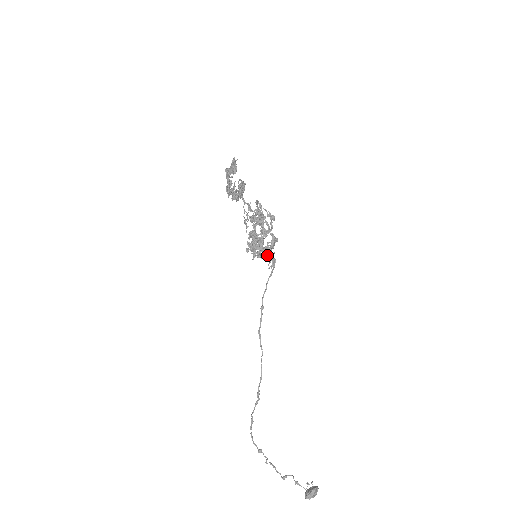
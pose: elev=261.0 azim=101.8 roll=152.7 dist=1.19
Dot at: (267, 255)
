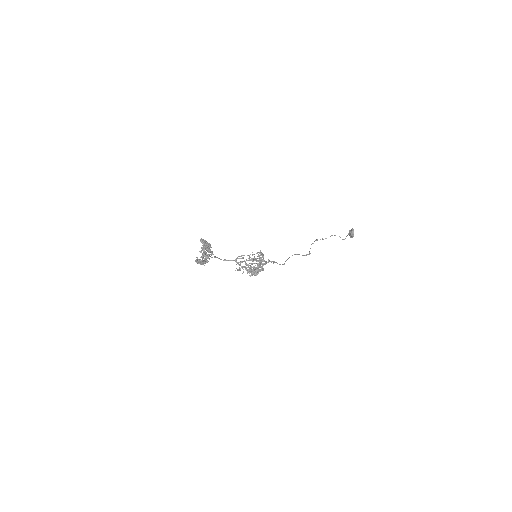
Dot at: occluded
